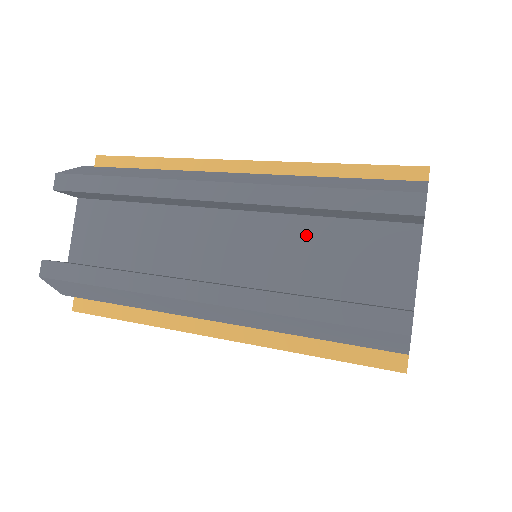
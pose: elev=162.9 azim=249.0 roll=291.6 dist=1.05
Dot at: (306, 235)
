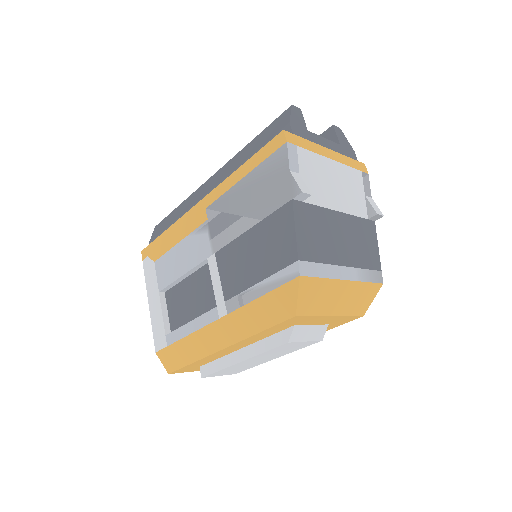
Dot at: occluded
